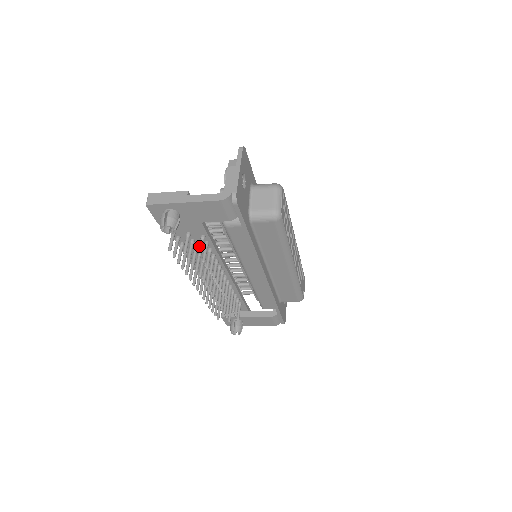
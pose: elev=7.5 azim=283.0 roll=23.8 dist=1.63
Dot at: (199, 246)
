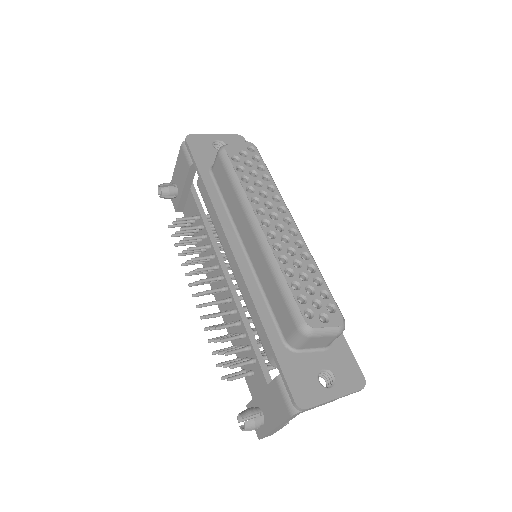
Dot at: occluded
